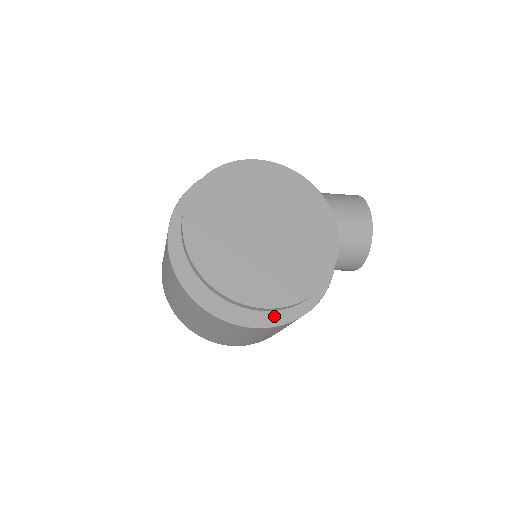
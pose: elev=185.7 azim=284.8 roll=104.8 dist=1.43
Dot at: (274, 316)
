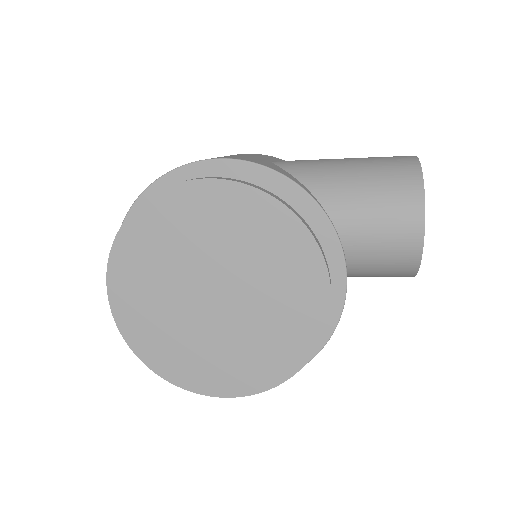
Dot at: occluded
